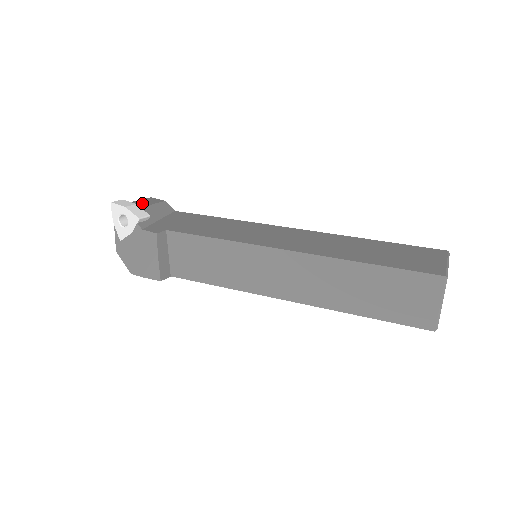
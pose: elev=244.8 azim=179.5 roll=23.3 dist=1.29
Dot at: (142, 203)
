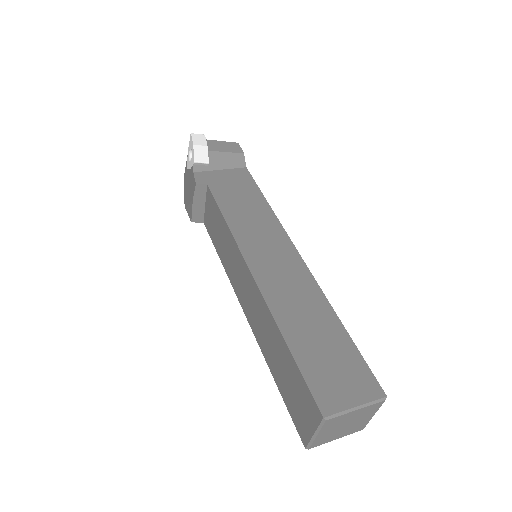
Dot at: (219, 146)
